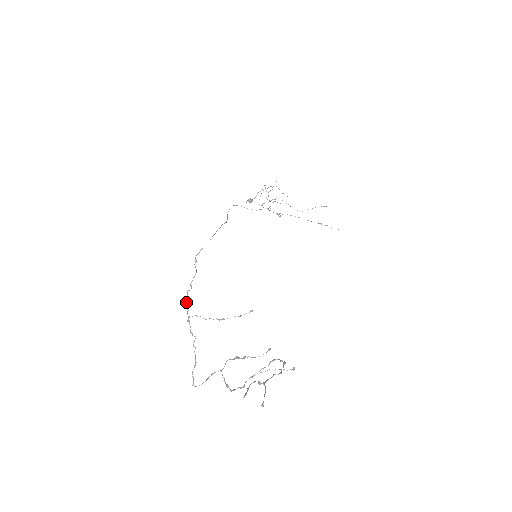
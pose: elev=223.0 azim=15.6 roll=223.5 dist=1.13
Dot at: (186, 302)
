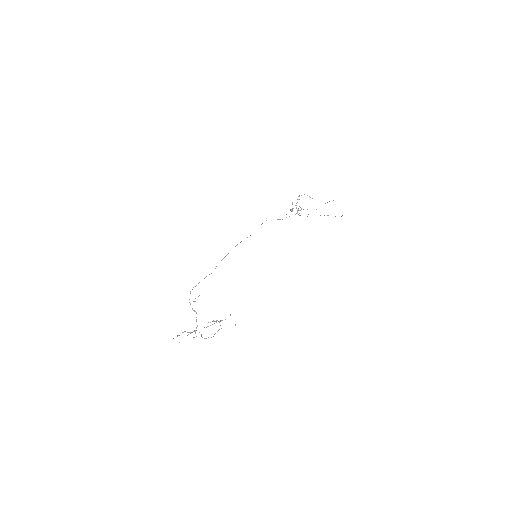
Dot at: occluded
